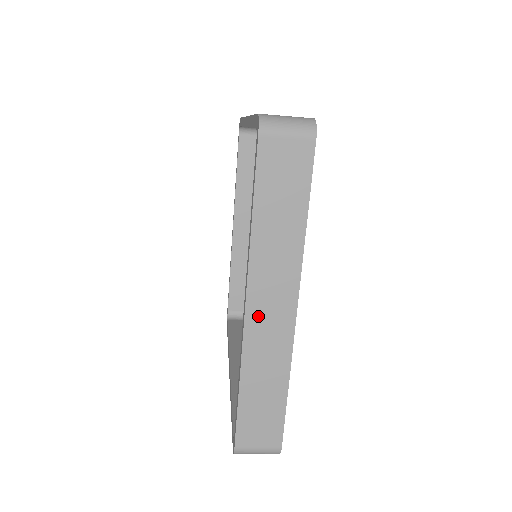
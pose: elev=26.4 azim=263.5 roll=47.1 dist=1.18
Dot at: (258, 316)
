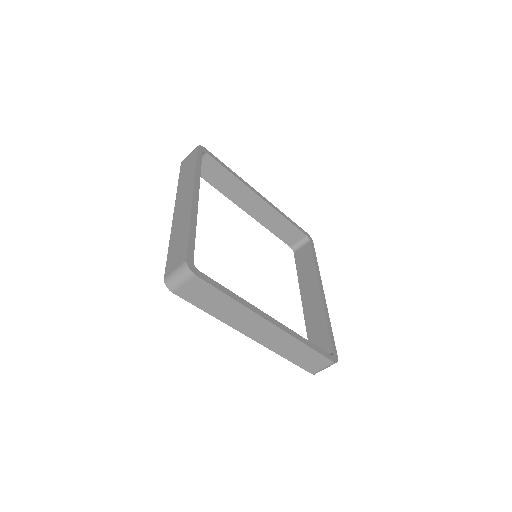
Dot at: (259, 336)
